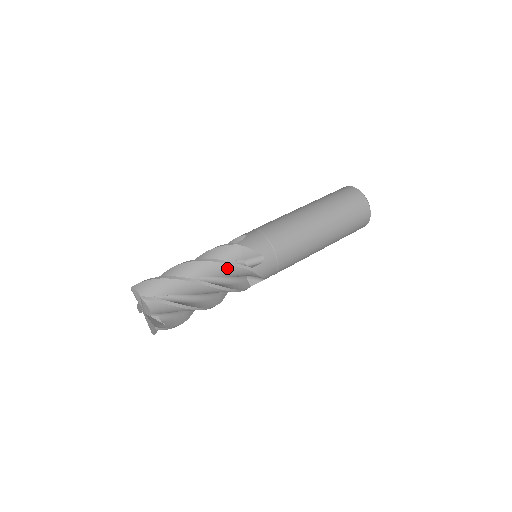
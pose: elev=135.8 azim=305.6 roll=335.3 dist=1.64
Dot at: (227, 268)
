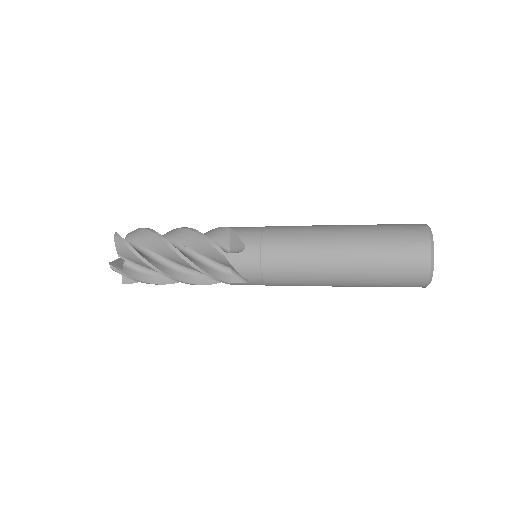
Dot at: (210, 231)
